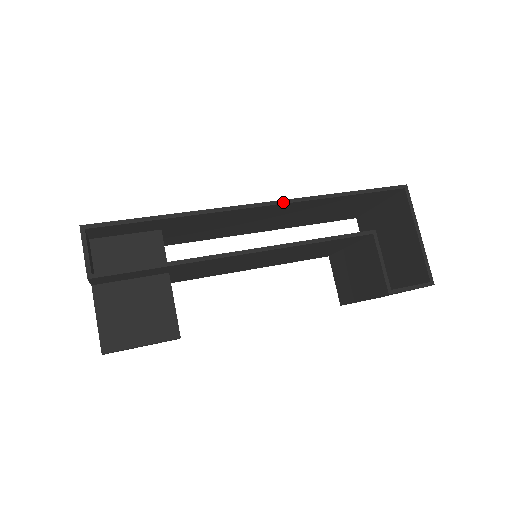
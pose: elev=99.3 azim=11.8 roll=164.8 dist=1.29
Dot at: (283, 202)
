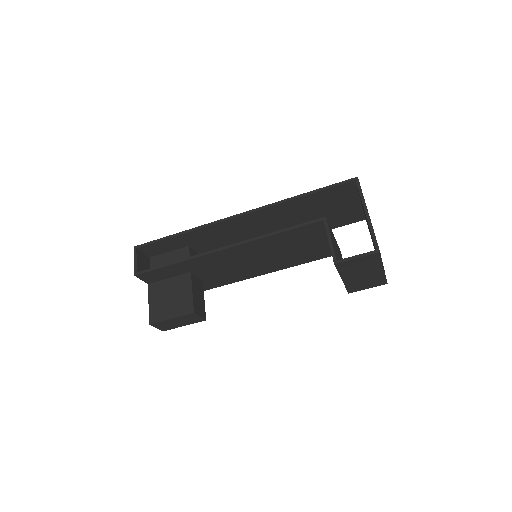
Dot at: (253, 211)
